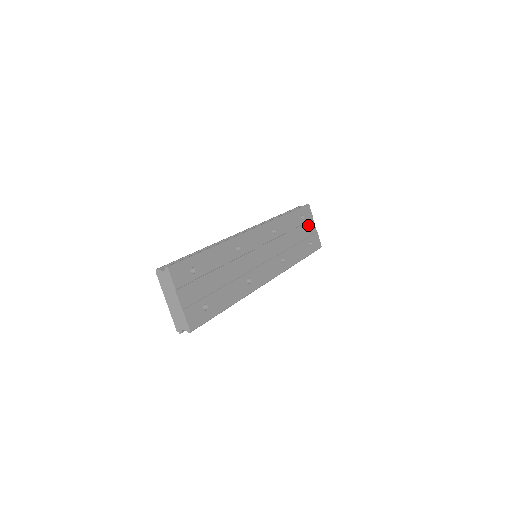
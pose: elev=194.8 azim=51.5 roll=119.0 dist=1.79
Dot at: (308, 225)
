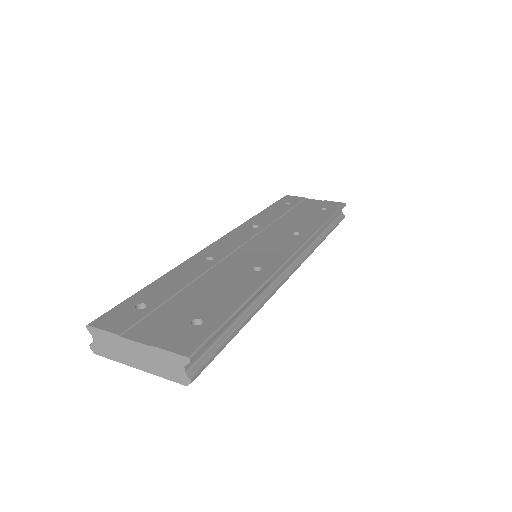
Dot at: (304, 204)
